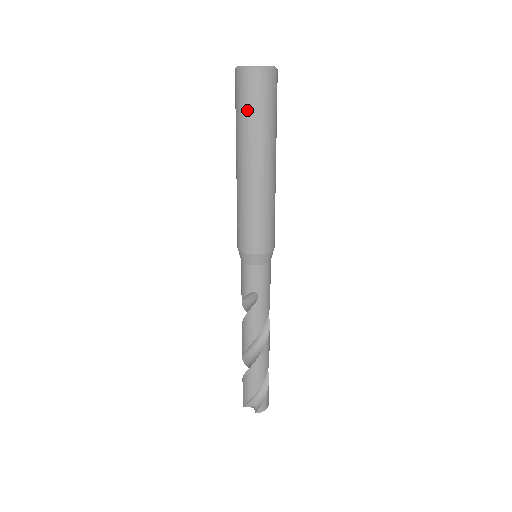
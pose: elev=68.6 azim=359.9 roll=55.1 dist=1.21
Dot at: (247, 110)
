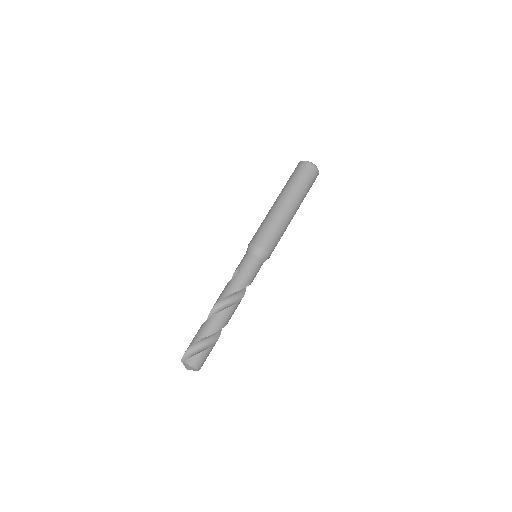
Dot at: (291, 177)
